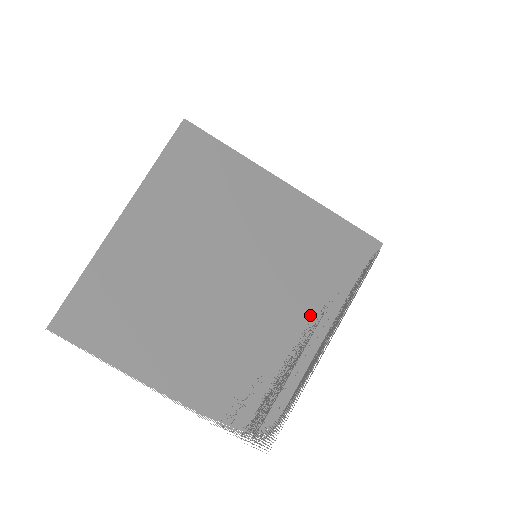
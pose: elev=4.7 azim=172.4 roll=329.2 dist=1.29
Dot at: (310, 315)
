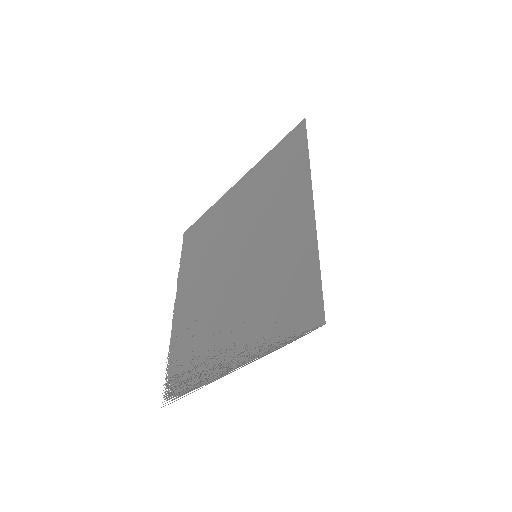
Dot at: (240, 336)
